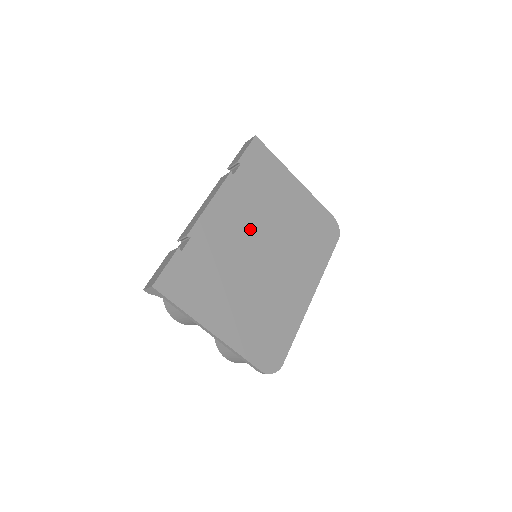
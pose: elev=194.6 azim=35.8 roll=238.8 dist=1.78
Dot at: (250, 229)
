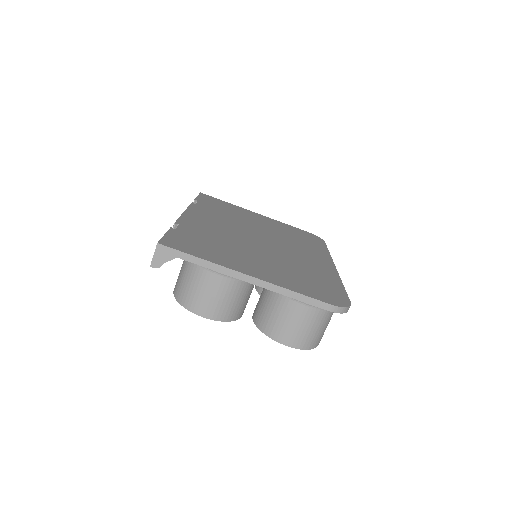
Dot at: (235, 228)
